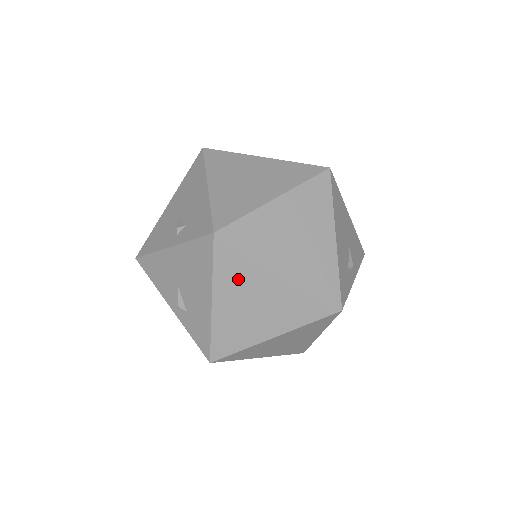
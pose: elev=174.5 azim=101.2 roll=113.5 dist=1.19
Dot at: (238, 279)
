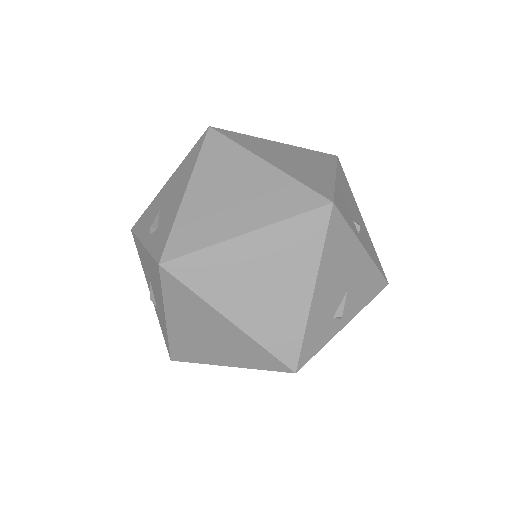
Dot at: (188, 310)
